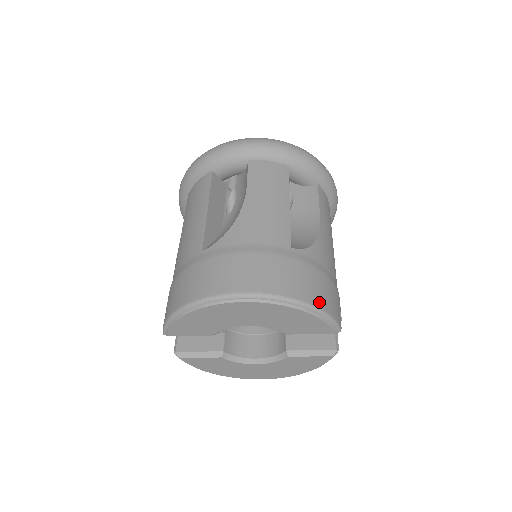
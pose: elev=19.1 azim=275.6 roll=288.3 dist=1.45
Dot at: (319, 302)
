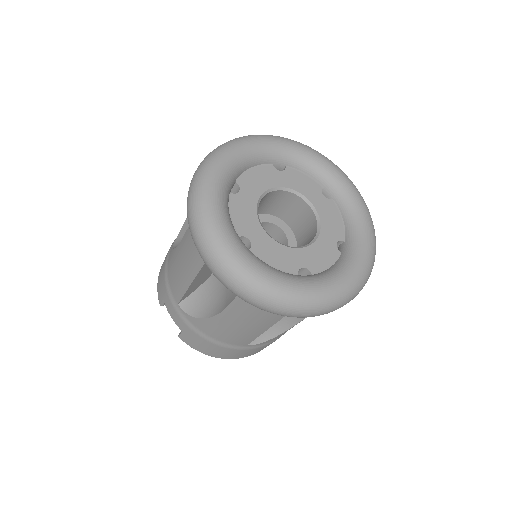
Dot at: occluded
